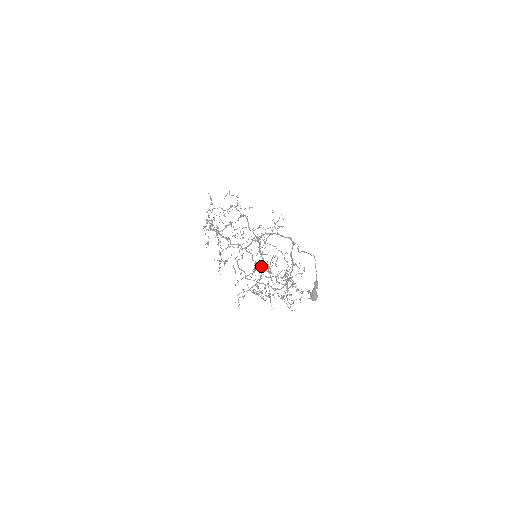
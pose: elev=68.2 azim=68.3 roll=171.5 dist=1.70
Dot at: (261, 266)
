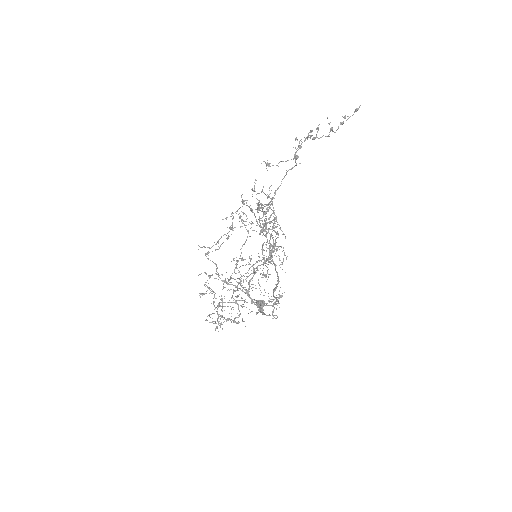
Dot at: (235, 279)
